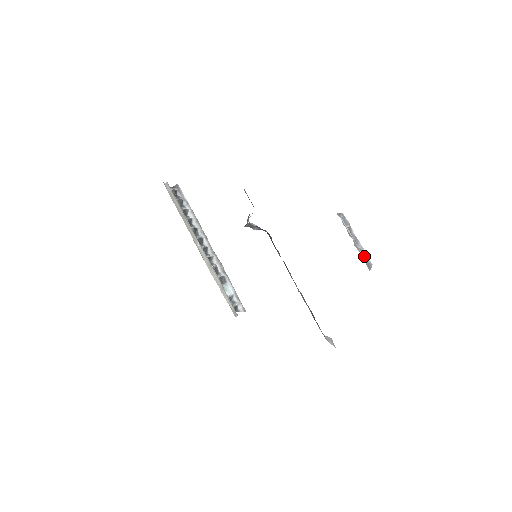
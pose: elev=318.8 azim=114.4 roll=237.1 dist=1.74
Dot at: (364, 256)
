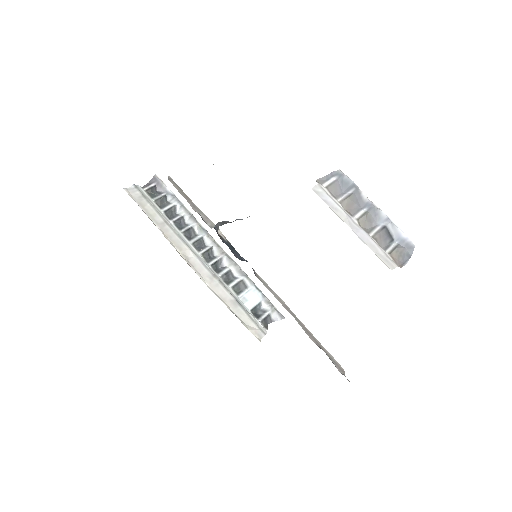
Dot at: (393, 237)
